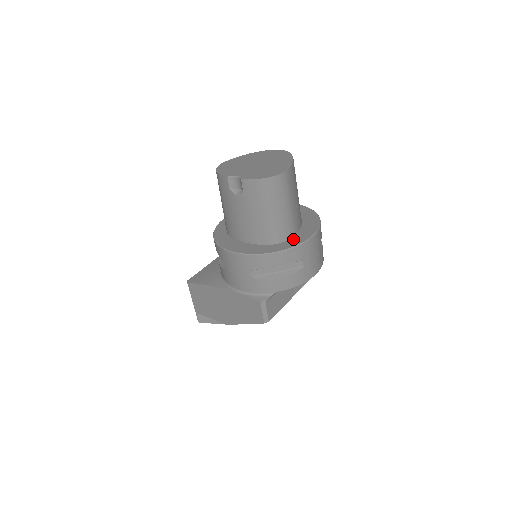
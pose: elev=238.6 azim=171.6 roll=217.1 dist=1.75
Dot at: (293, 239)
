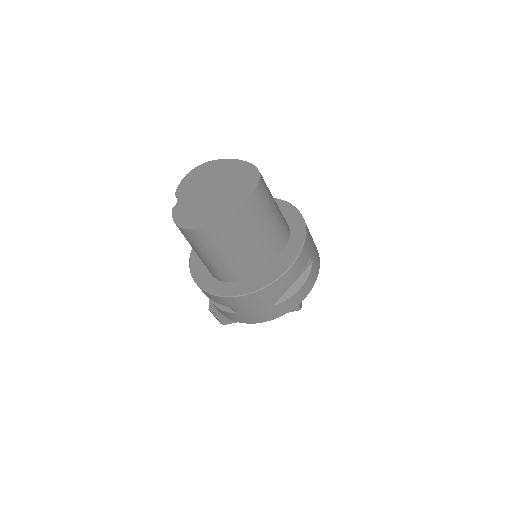
Dot at: (229, 284)
